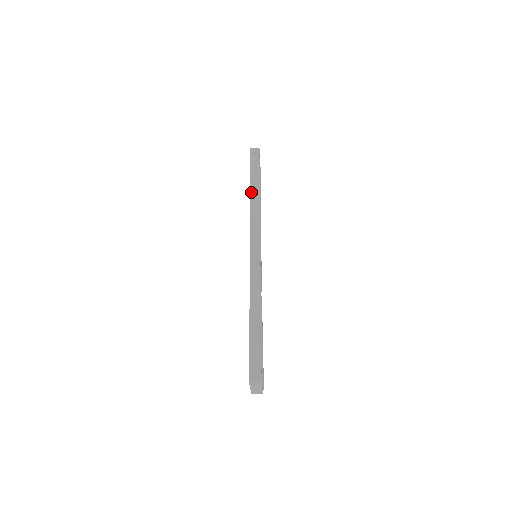
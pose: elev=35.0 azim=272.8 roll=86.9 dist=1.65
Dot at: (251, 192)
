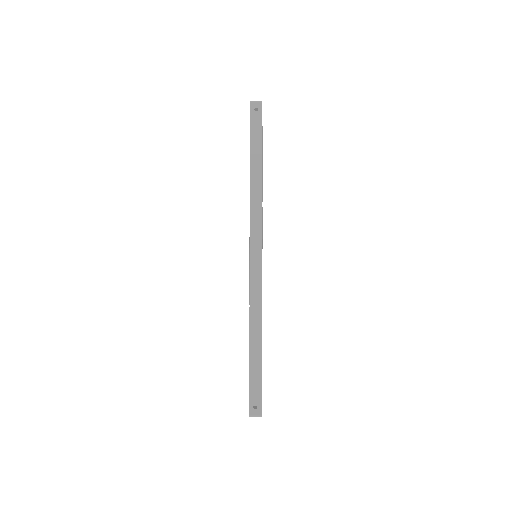
Dot at: (251, 175)
